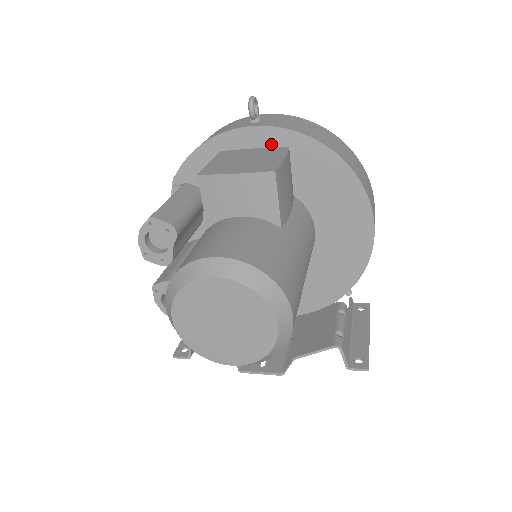
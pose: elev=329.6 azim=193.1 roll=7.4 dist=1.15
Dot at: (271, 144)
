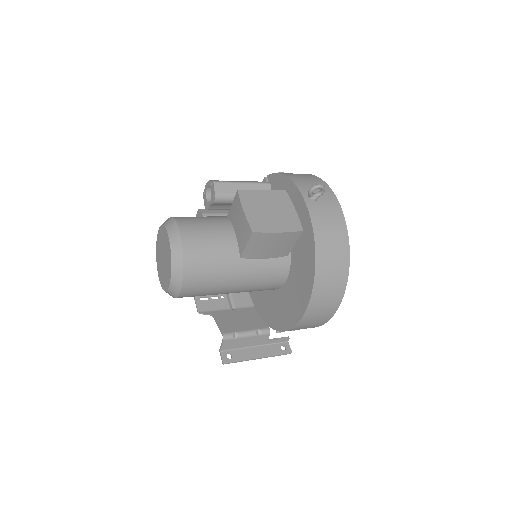
Dot at: (302, 218)
